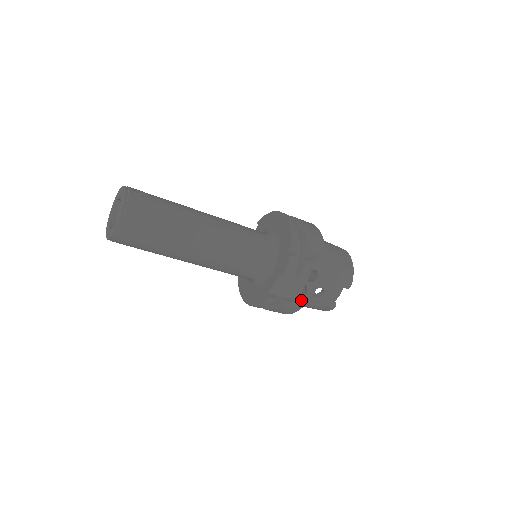
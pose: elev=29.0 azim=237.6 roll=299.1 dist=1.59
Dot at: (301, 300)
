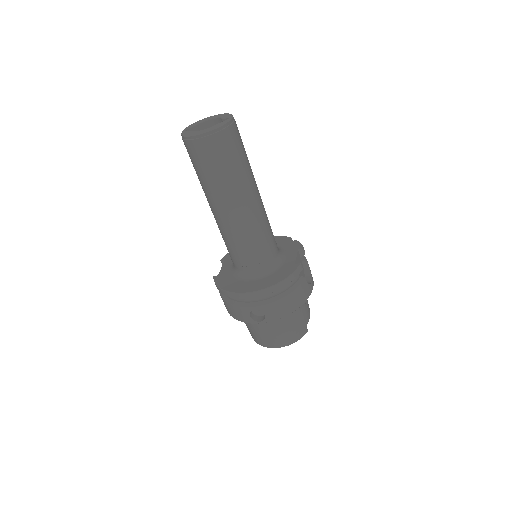
Dot at: (310, 284)
